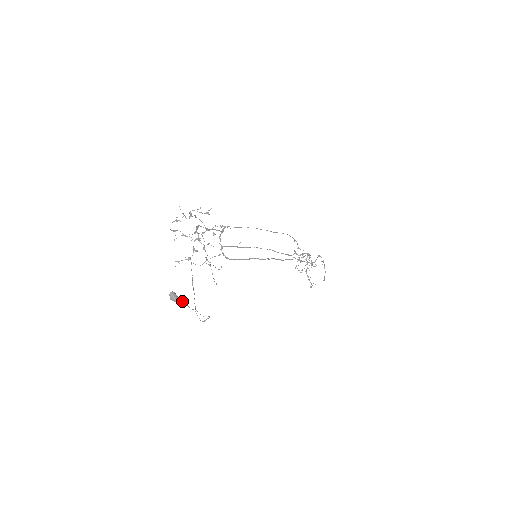
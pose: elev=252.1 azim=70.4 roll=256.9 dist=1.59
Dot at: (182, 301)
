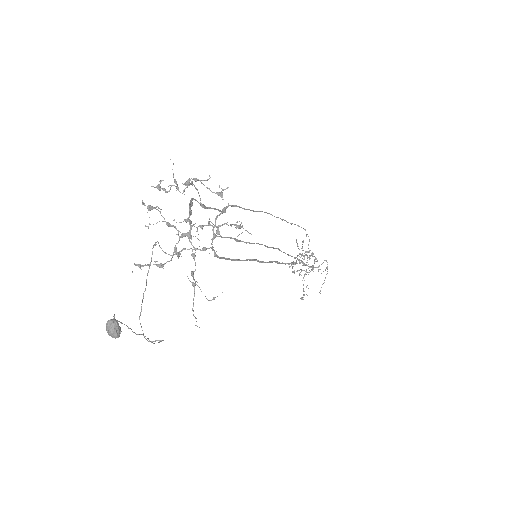
Dot at: occluded
